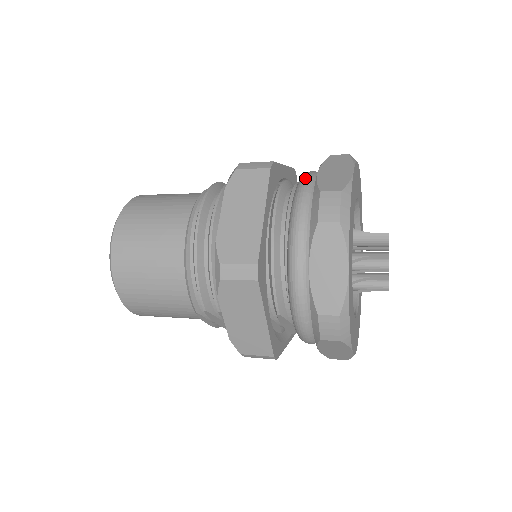
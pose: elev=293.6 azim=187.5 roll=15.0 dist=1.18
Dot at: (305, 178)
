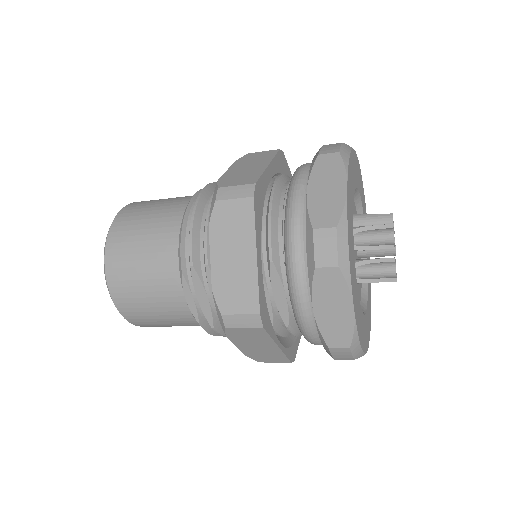
Dot at: occluded
